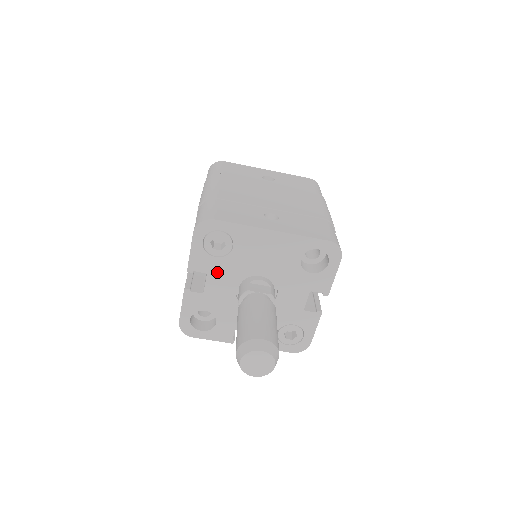
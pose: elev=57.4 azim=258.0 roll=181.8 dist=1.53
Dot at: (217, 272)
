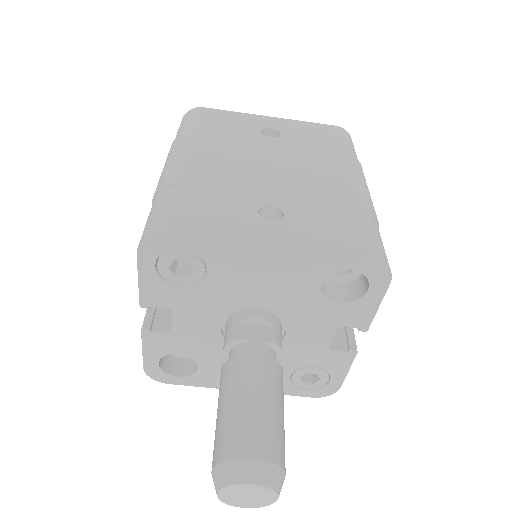
Dot at: (187, 306)
